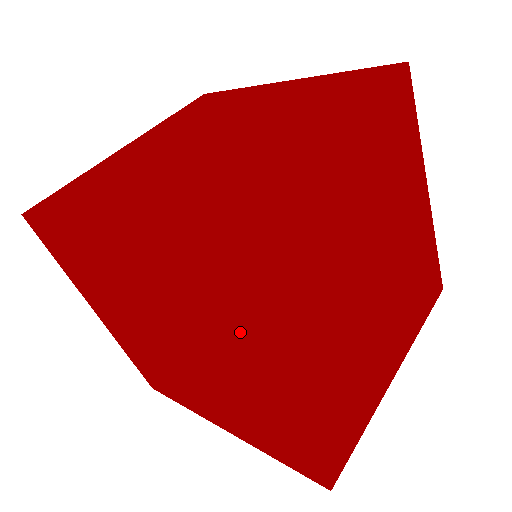
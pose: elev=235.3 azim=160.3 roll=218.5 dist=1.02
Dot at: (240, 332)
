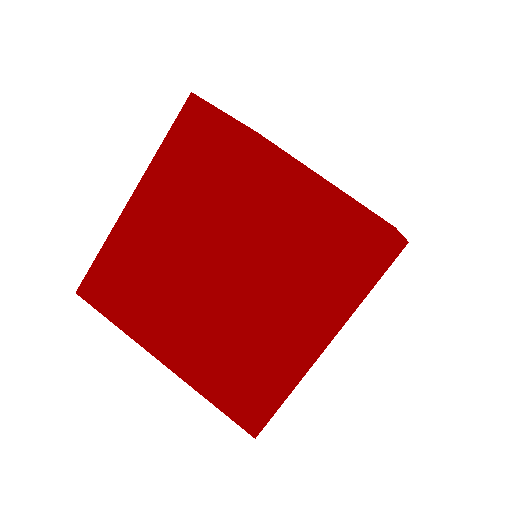
Dot at: (238, 138)
